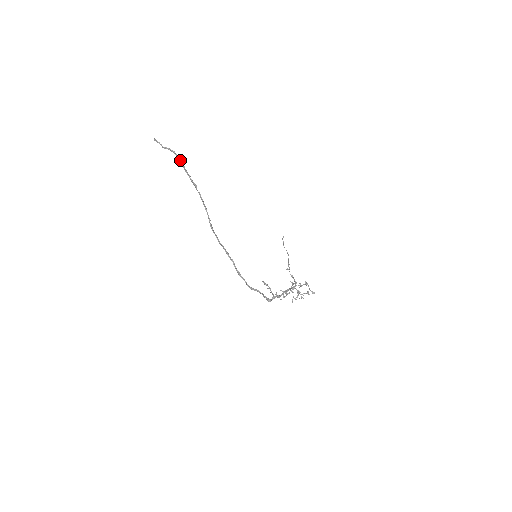
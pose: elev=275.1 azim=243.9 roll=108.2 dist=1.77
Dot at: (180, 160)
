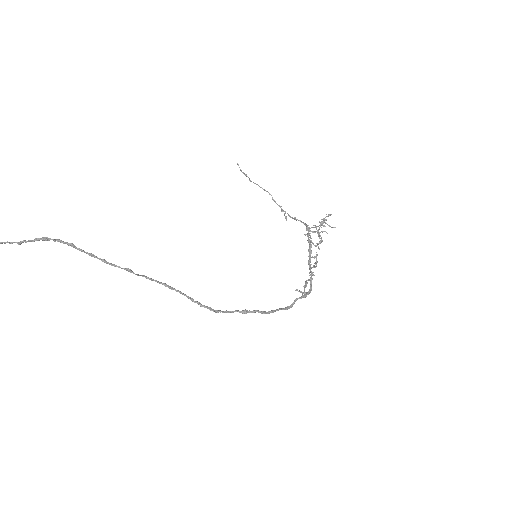
Dot at: (63, 243)
